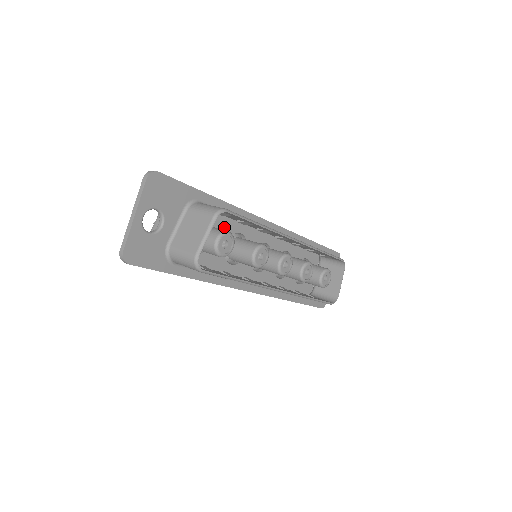
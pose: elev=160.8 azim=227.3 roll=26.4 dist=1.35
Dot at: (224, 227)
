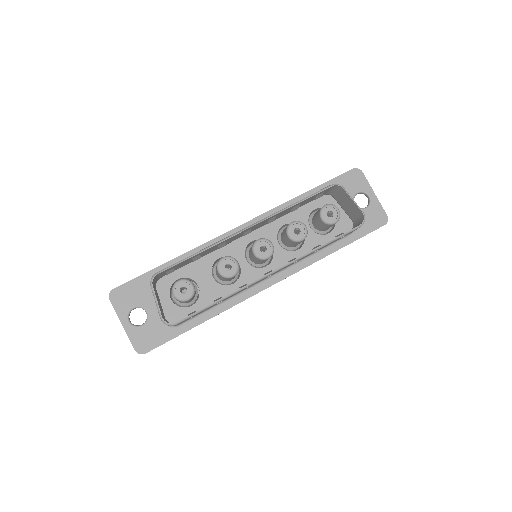
Dot at: (199, 268)
